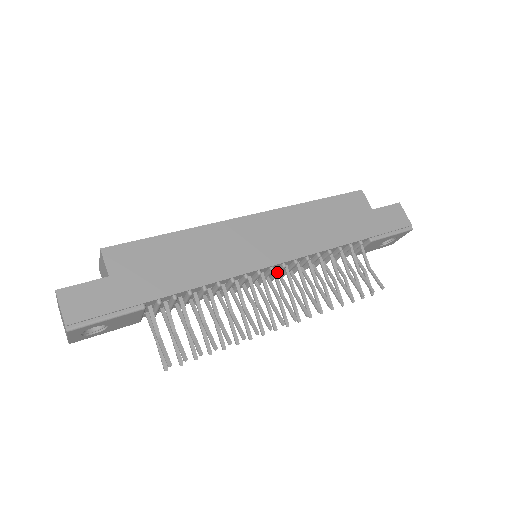
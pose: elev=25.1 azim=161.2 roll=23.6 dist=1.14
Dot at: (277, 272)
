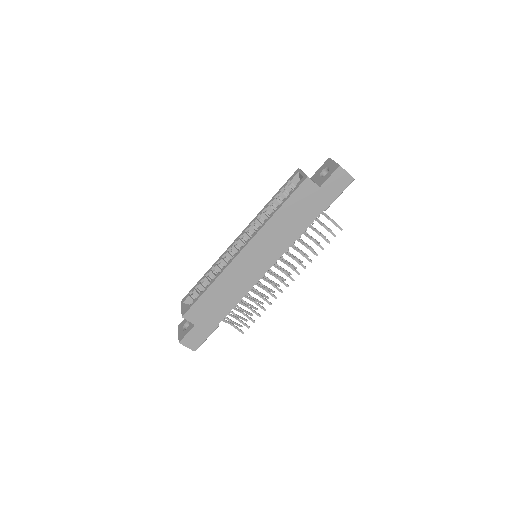
Dot at: occluded
